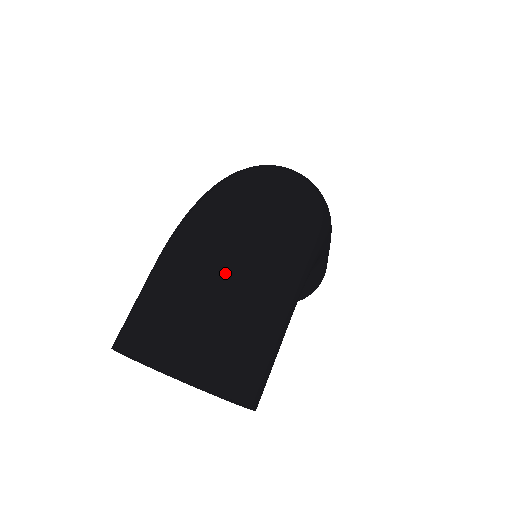
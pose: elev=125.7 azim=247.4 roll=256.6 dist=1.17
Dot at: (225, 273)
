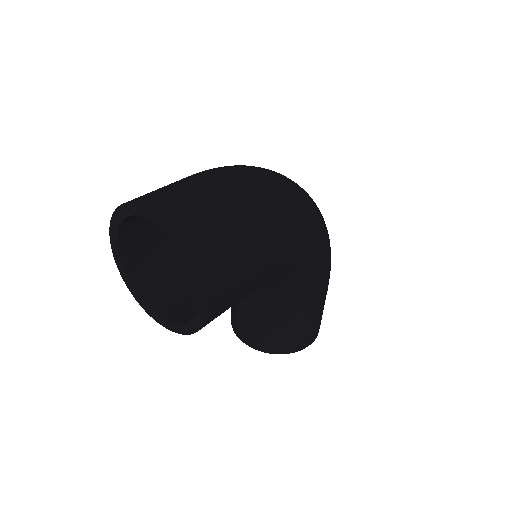
Dot at: (230, 183)
